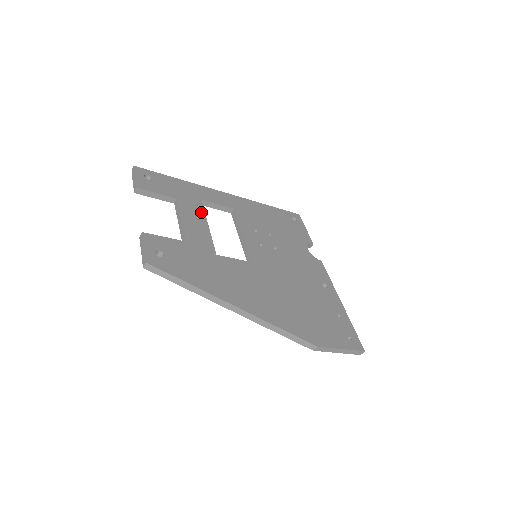
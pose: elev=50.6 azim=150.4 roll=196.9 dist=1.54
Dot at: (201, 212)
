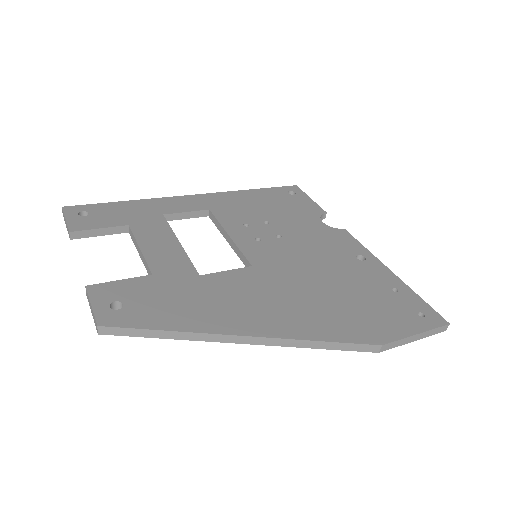
Dot at: (166, 229)
